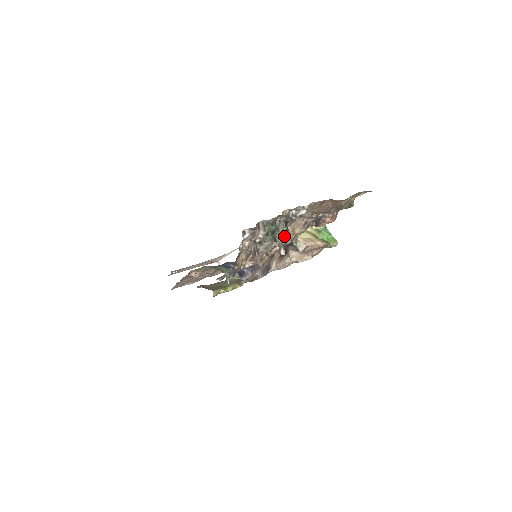
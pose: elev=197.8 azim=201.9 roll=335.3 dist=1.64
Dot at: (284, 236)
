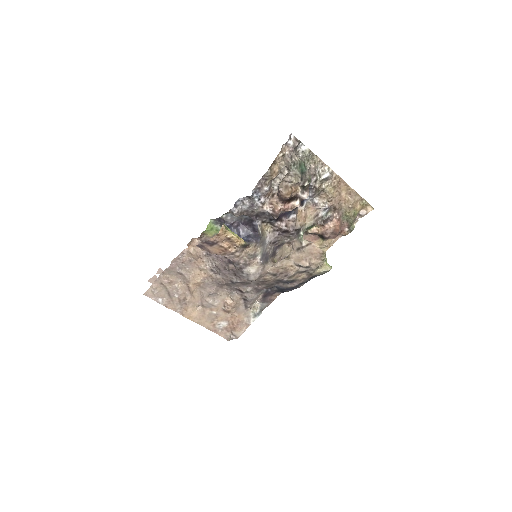
Dot at: (309, 180)
